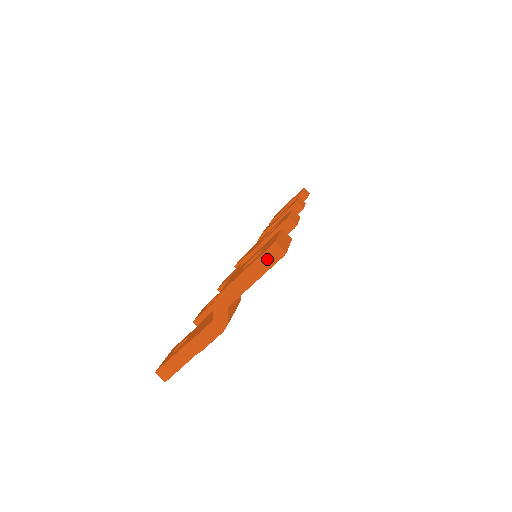
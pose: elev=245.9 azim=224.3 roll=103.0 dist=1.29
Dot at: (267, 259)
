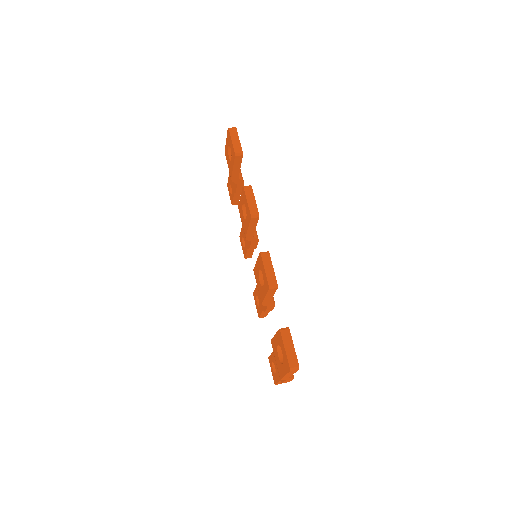
Dot at: (292, 372)
